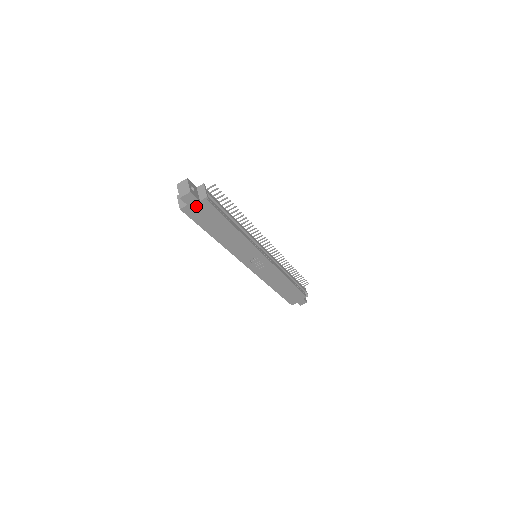
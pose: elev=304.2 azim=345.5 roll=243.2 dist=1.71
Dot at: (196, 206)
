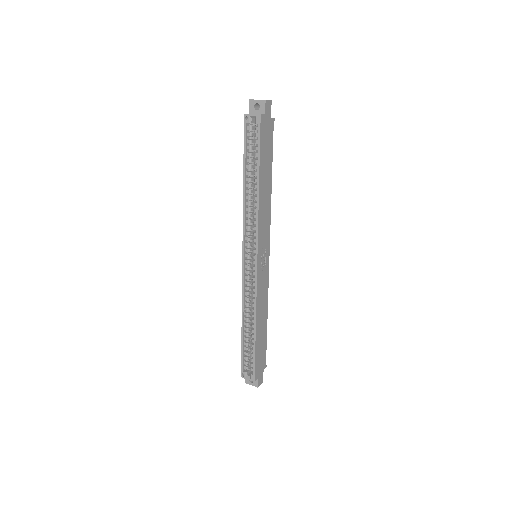
Dot at: (267, 122)
